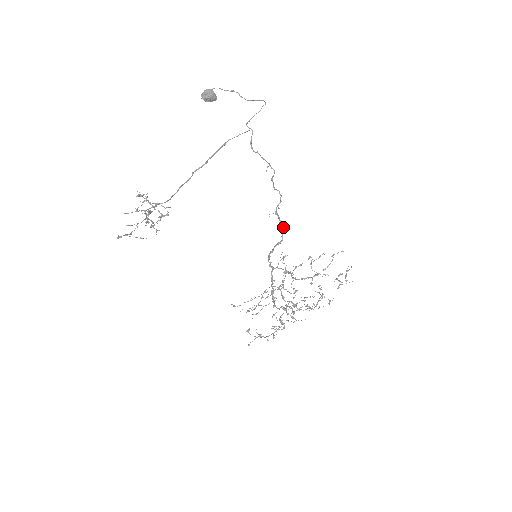
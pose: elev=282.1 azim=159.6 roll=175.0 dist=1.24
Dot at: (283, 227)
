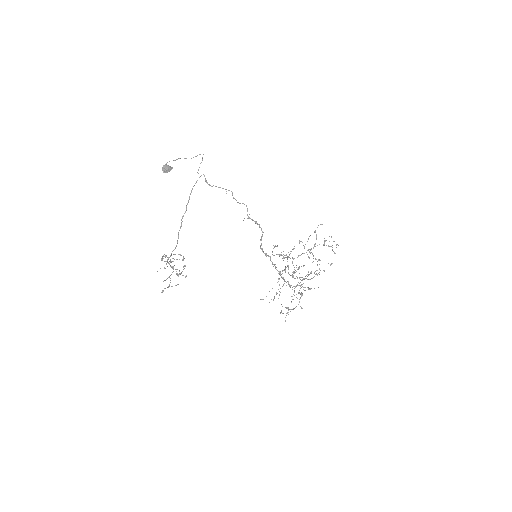
Dot at: (259, 225)
